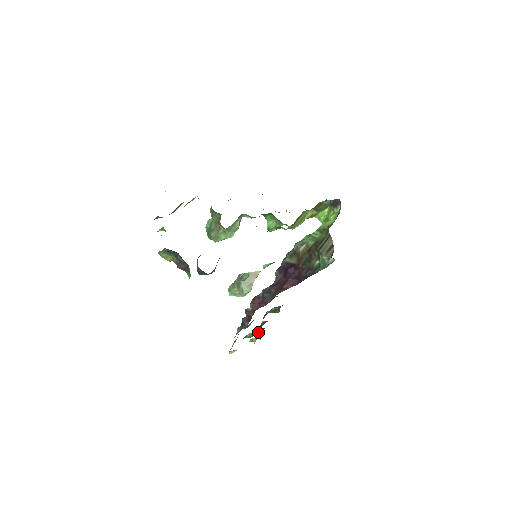
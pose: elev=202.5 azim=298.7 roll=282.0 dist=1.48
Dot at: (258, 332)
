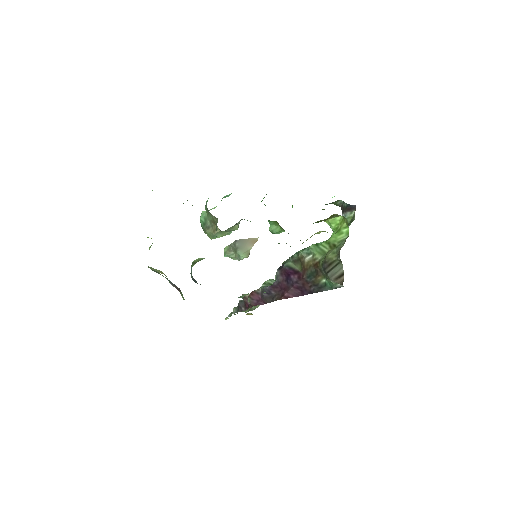
Dot at: (255, 307)
